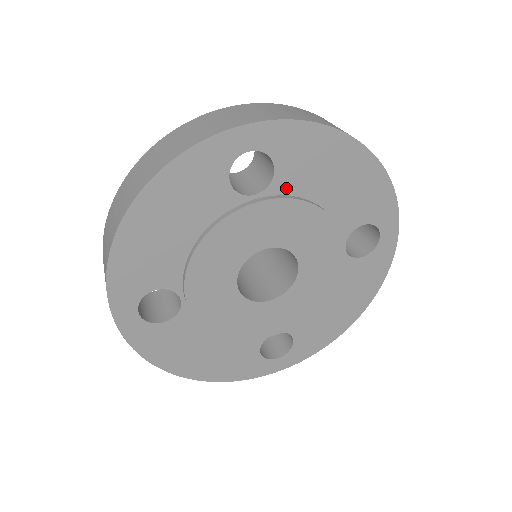
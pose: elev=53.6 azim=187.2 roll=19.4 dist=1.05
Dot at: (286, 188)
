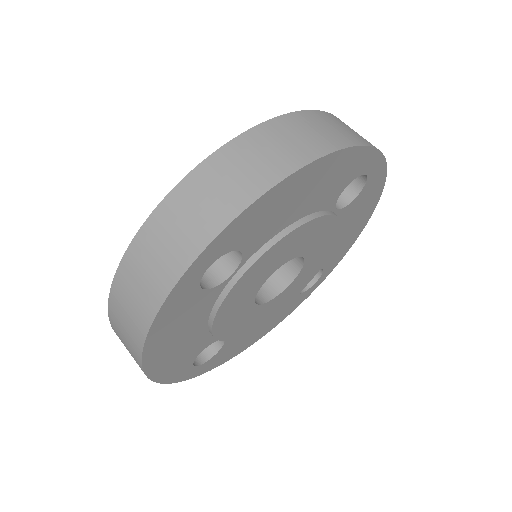
Dot at: (343, 216)
